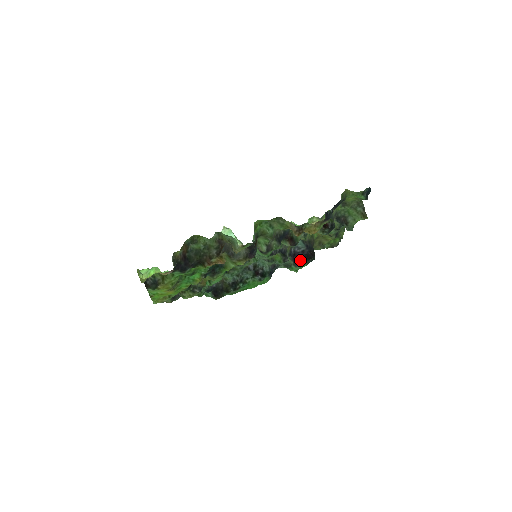
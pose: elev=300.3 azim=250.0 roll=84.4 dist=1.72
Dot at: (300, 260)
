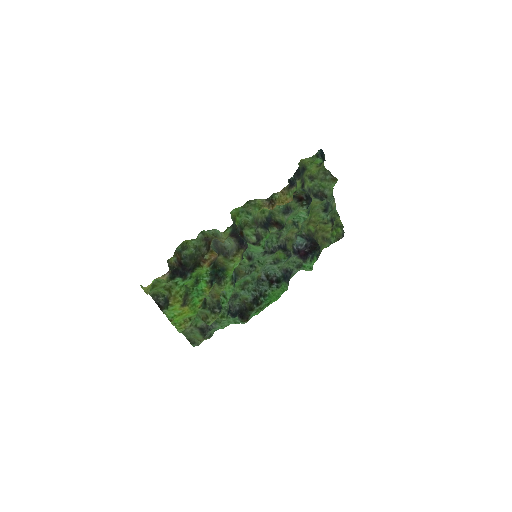
Dot at: (306, 254)
